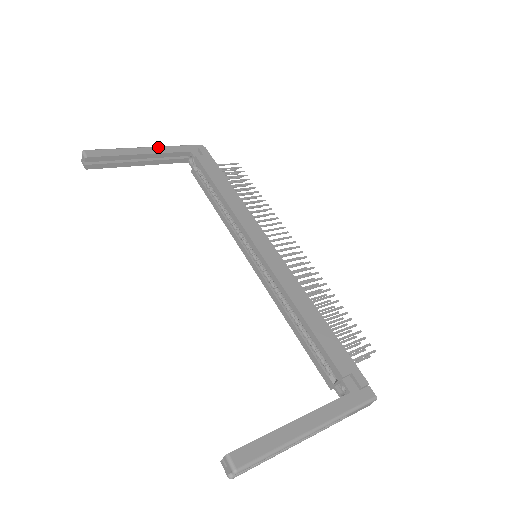
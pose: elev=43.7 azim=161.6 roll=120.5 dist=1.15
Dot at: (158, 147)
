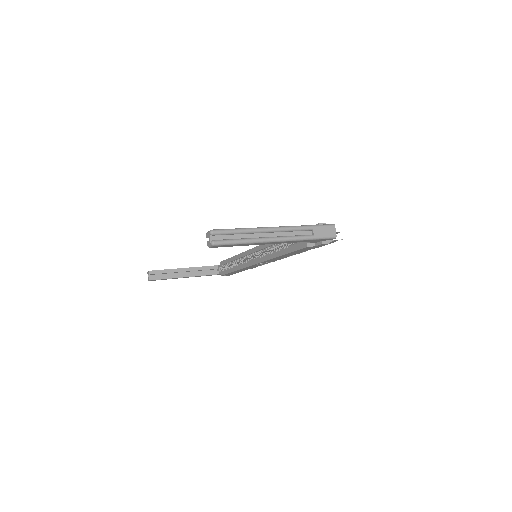
Dot at: occluded
